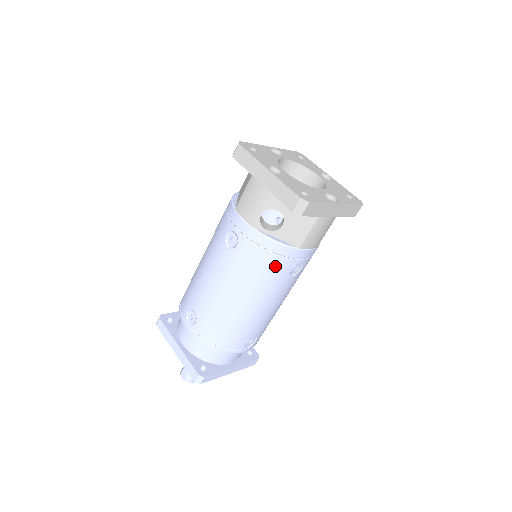
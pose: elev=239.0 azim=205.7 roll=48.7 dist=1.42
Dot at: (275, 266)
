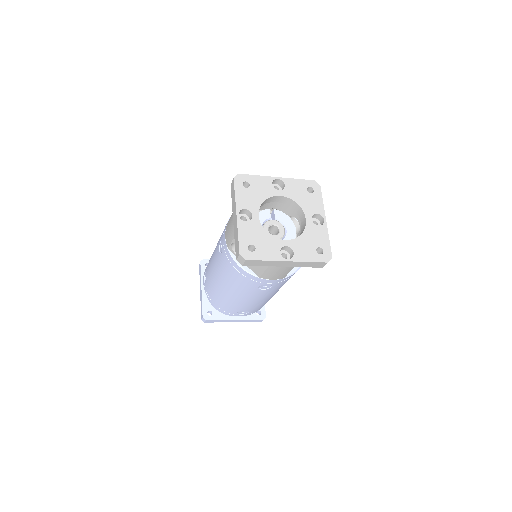
Dot at: (243, 280)
